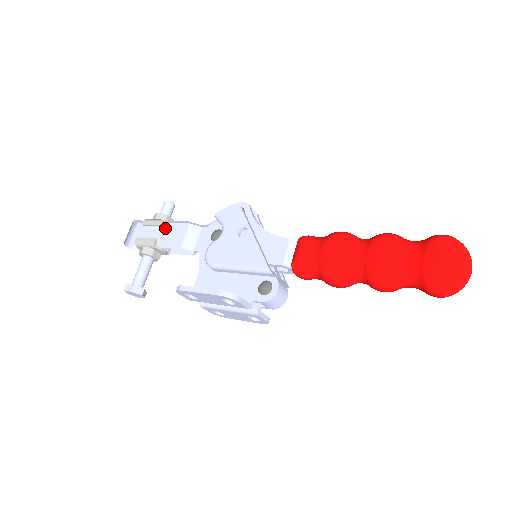
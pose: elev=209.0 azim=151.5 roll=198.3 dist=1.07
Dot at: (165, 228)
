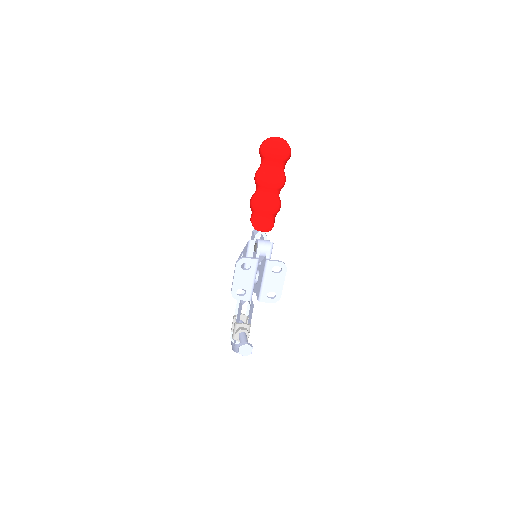
Dot at: (237, 317)
